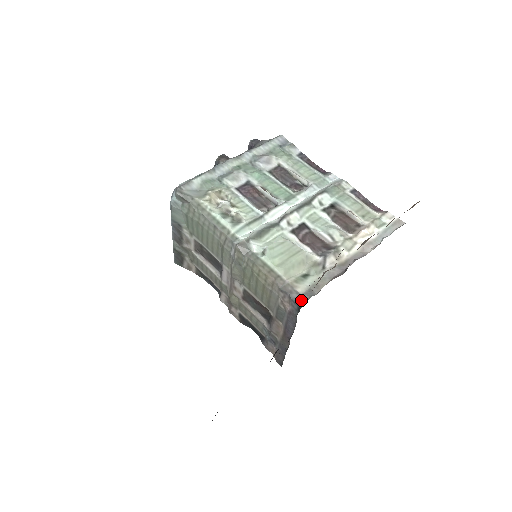
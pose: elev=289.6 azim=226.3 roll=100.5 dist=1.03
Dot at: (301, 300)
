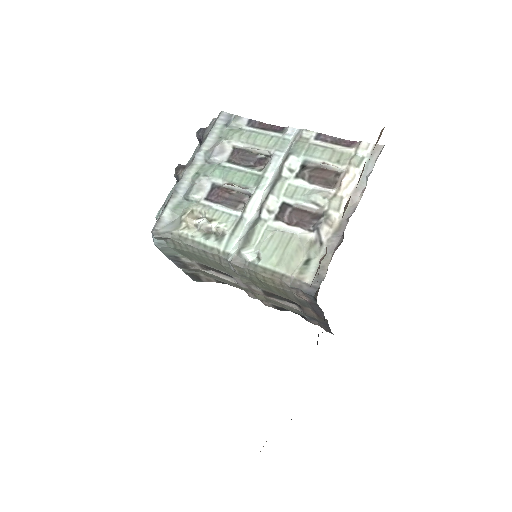
Dot at: (313, 290)
